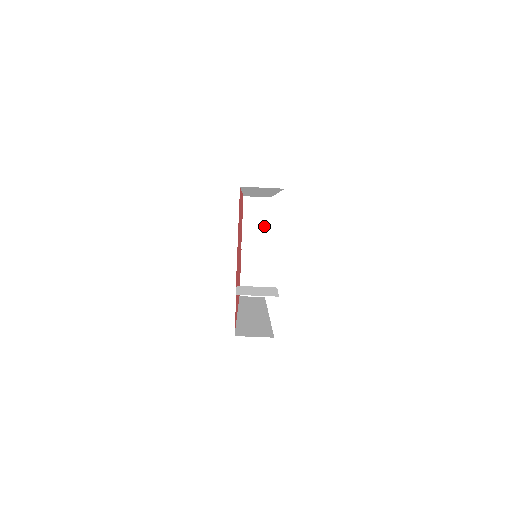
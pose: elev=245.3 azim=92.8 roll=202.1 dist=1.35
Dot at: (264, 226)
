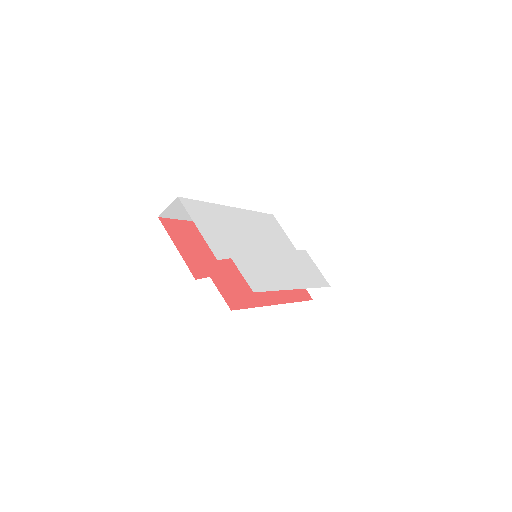
Dot at: occluded
